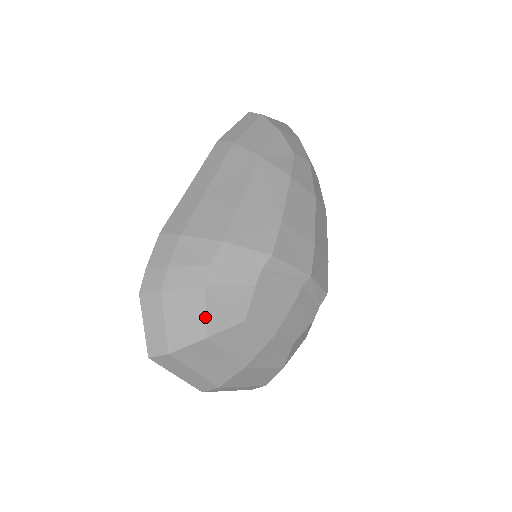
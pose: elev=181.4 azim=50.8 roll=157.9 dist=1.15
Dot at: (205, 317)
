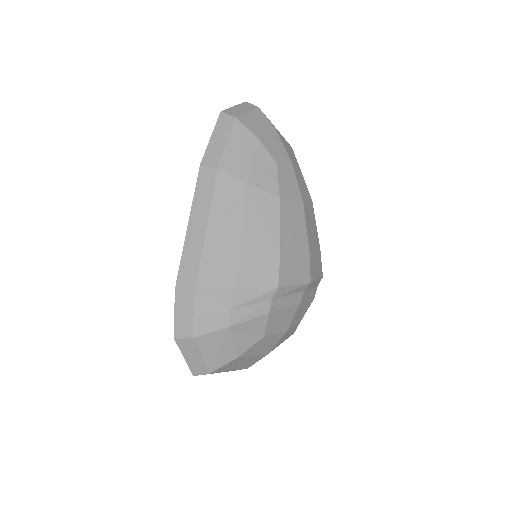
Dot at: (233, 346)
